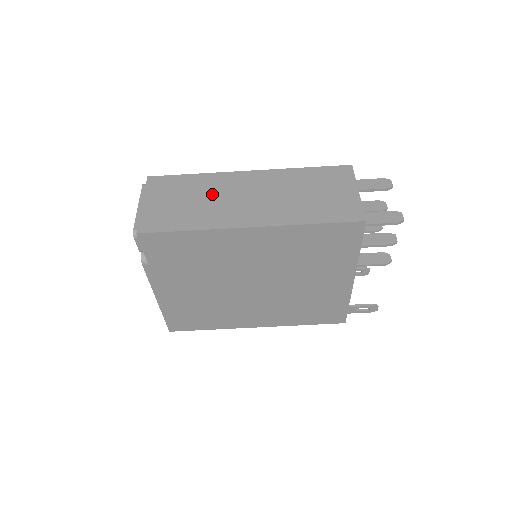
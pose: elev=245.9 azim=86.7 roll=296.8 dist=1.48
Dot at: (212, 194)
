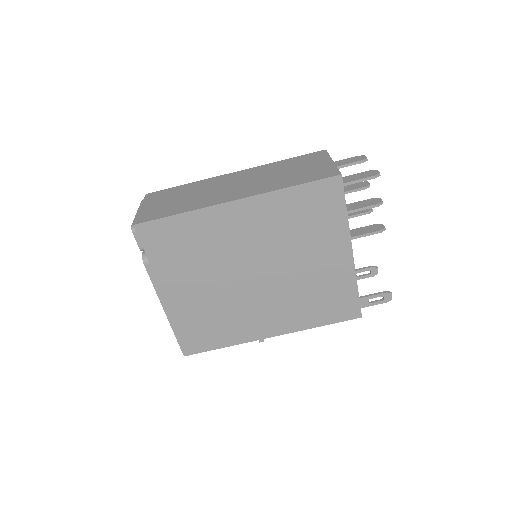
Dot at: (201, 190)
